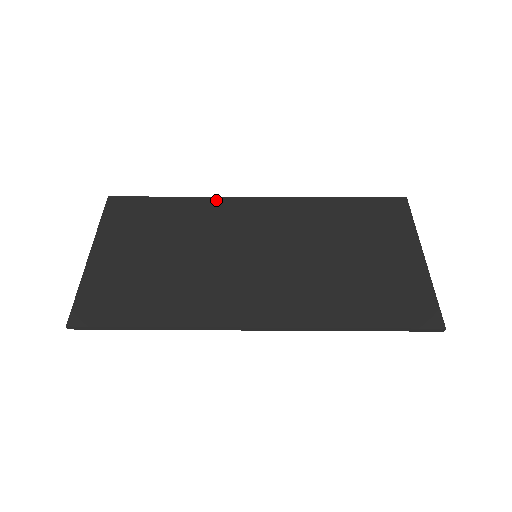
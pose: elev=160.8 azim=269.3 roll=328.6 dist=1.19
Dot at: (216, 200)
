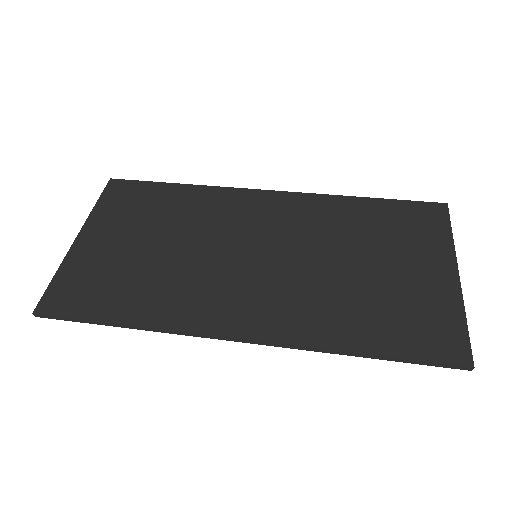
Dot at: (224, 190)
